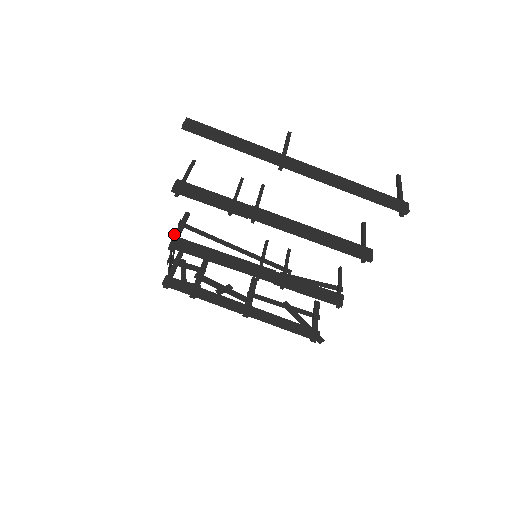
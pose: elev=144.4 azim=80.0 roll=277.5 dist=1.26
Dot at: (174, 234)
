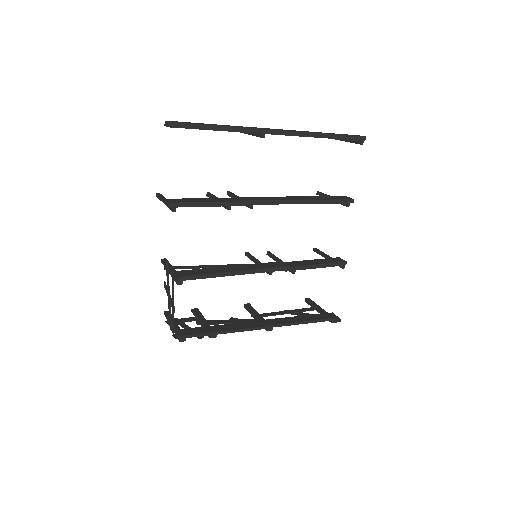
Dot at: (172, 271)
